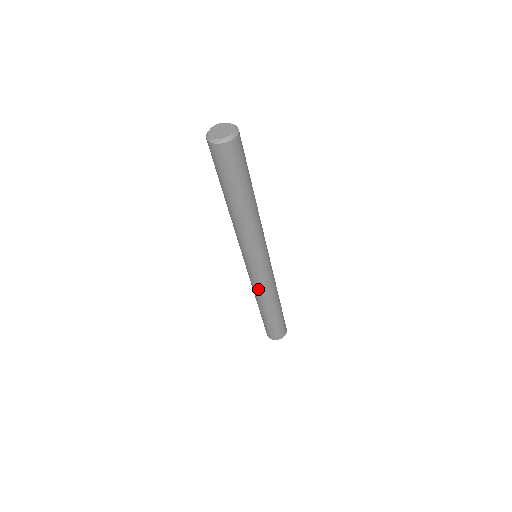
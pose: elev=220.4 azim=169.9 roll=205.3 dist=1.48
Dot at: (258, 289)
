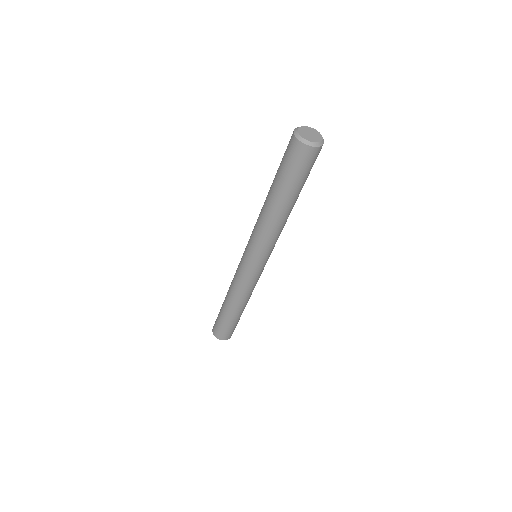
Dot at: (241, 288)
